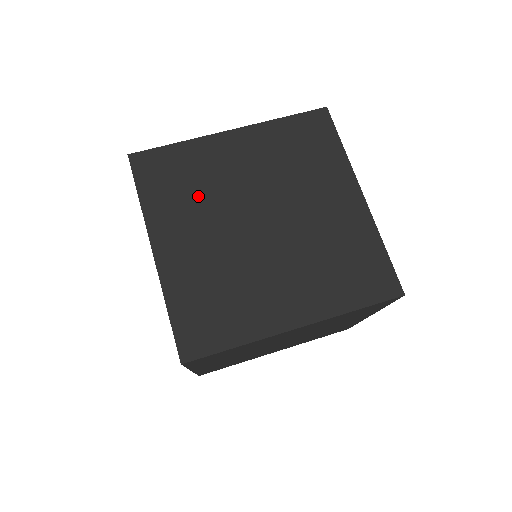
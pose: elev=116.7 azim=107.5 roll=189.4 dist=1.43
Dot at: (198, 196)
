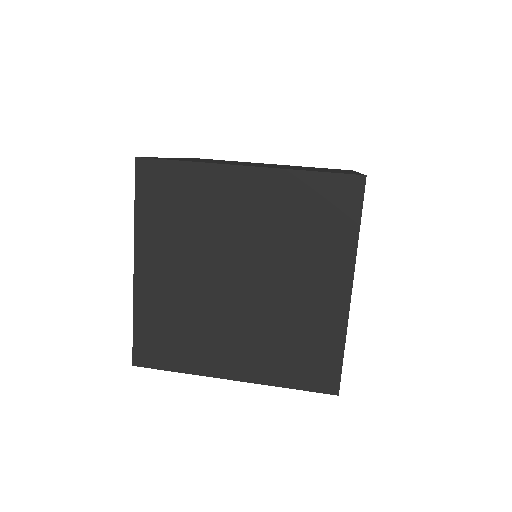
Dot at: (189, 229)
